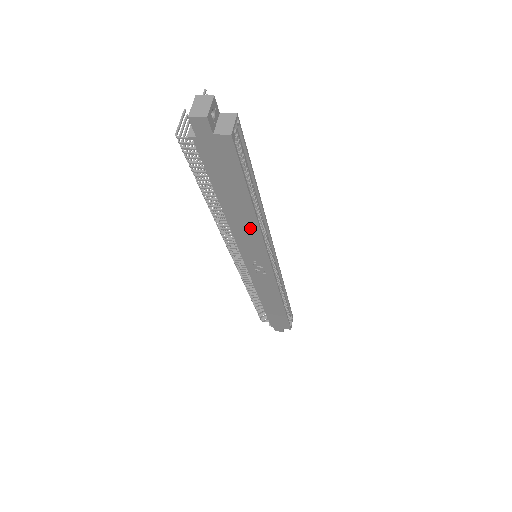
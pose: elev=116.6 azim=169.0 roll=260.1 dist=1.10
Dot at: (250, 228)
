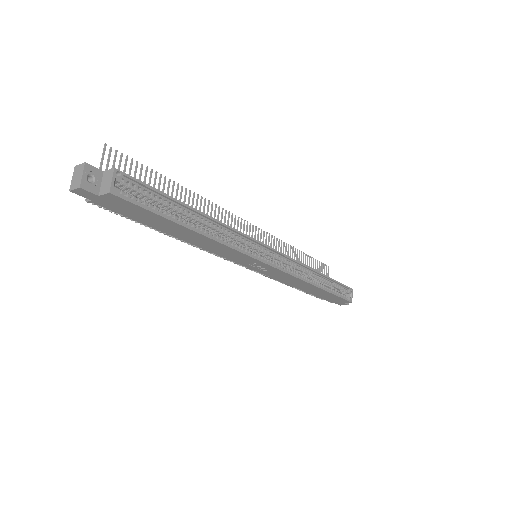
Dot at: (213, 244)
